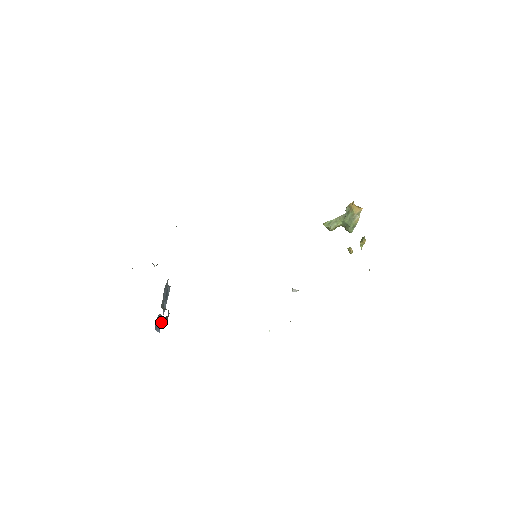
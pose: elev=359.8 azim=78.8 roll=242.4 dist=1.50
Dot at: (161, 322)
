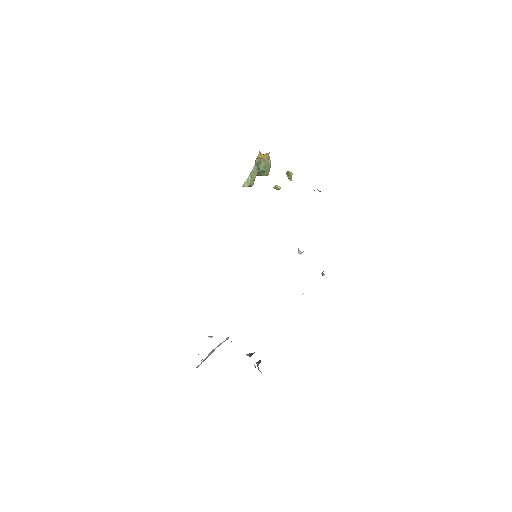
Dot at: (257, 365)
